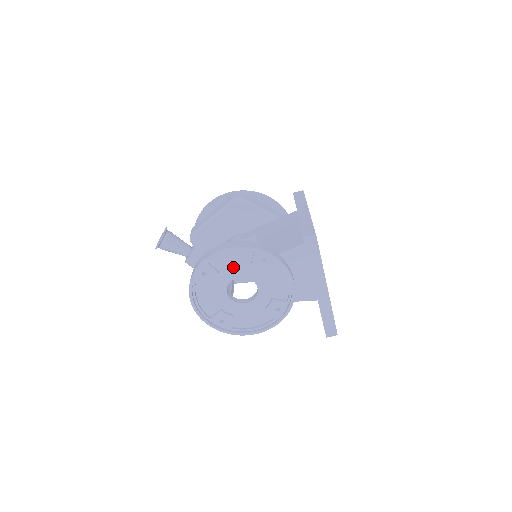
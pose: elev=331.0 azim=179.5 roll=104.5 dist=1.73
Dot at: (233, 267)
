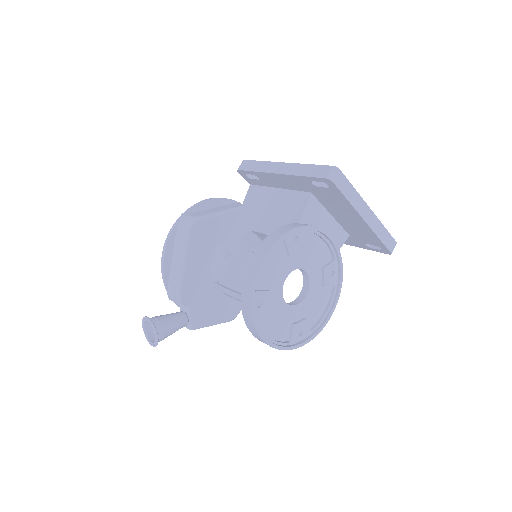
Dot at: (276, 273)
